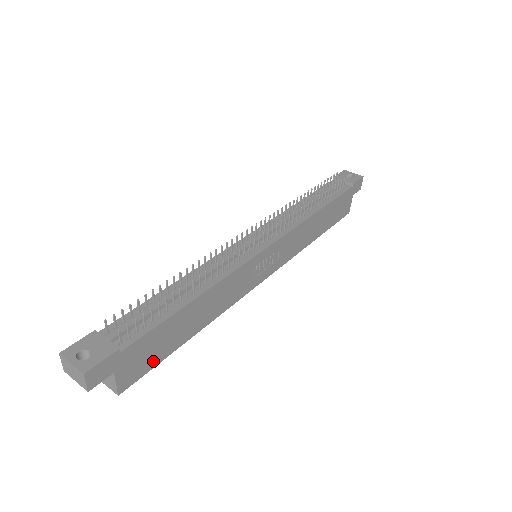
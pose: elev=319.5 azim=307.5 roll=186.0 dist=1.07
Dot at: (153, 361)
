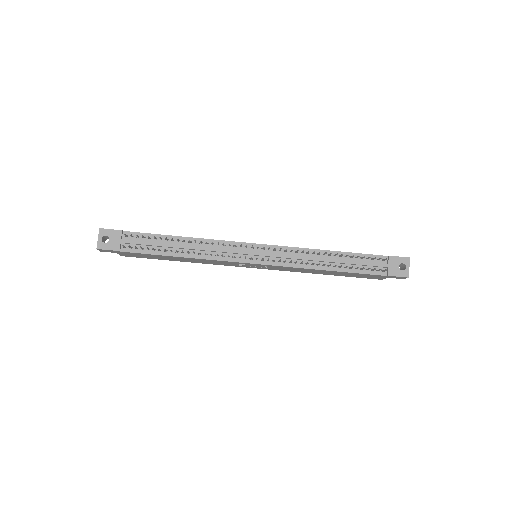
Dot at: (146, 257)
